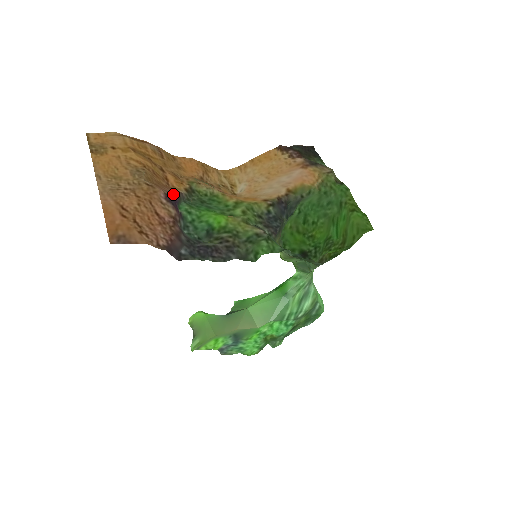
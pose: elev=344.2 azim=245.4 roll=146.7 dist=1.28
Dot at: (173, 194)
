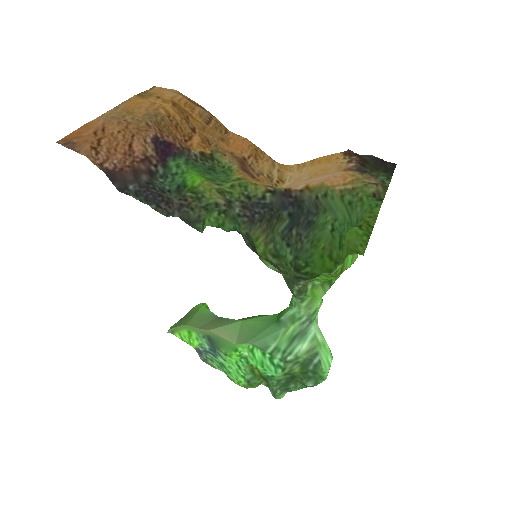
Dot at: (170, 142)
